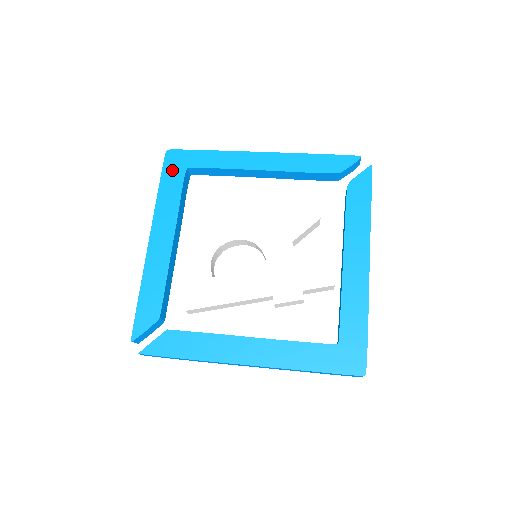
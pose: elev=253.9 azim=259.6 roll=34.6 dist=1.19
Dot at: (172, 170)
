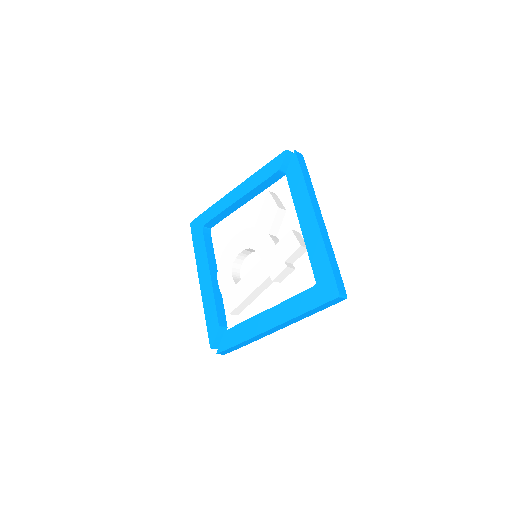
Dot at: (196, 233)
